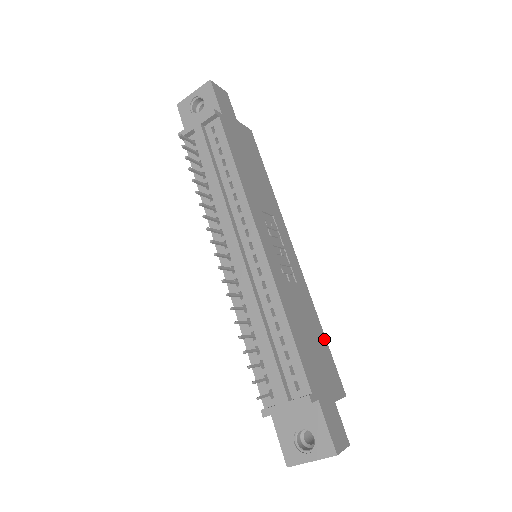
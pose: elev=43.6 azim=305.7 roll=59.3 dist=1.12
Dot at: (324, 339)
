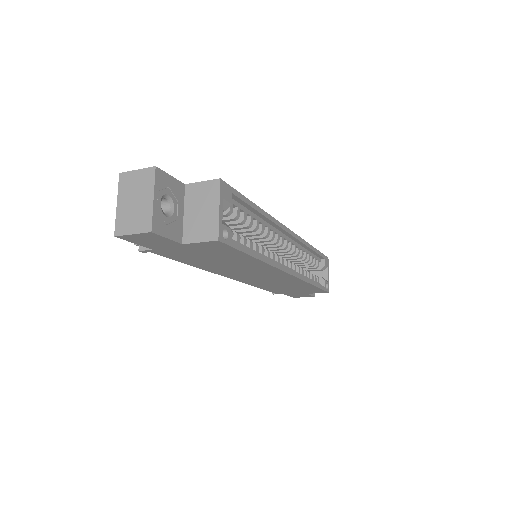
Dot at: occluded
